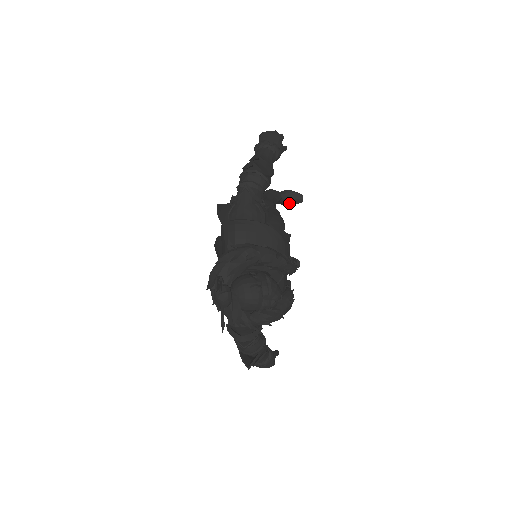
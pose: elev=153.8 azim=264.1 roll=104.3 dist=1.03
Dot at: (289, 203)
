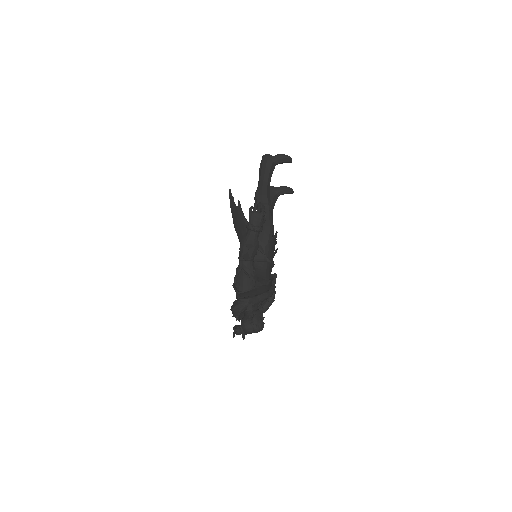
Dot at: (282, 163)
